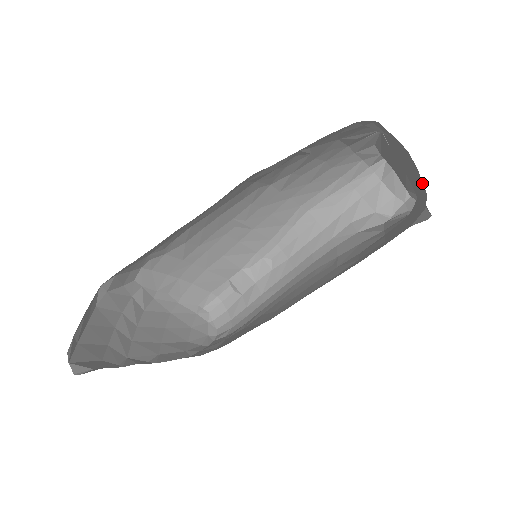
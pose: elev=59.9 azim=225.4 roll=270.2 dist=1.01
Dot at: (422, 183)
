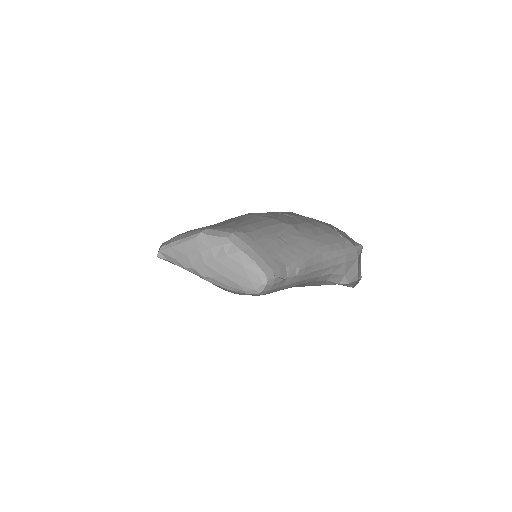
Dot at: occluded
